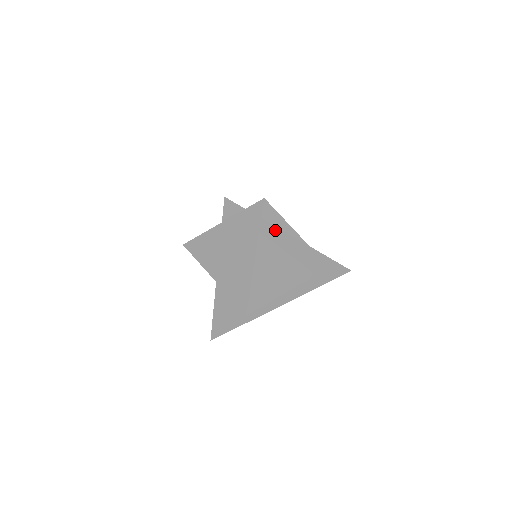
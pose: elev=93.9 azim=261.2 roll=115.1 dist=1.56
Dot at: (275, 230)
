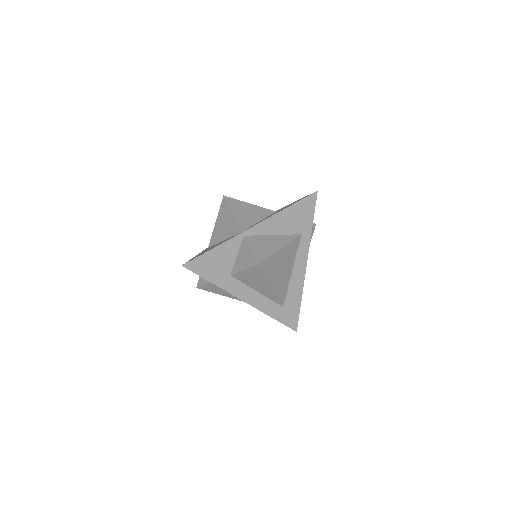
Dot at: (307, 245)
